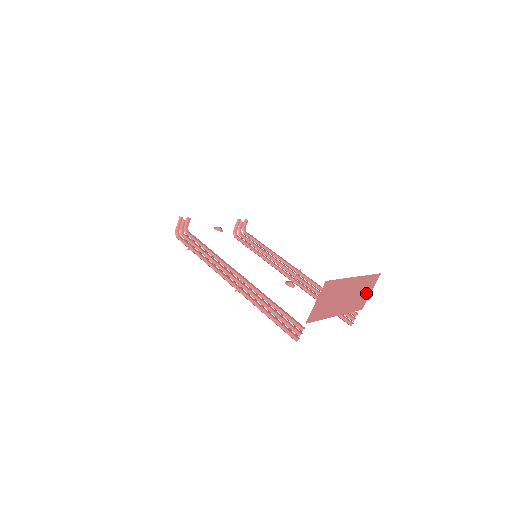
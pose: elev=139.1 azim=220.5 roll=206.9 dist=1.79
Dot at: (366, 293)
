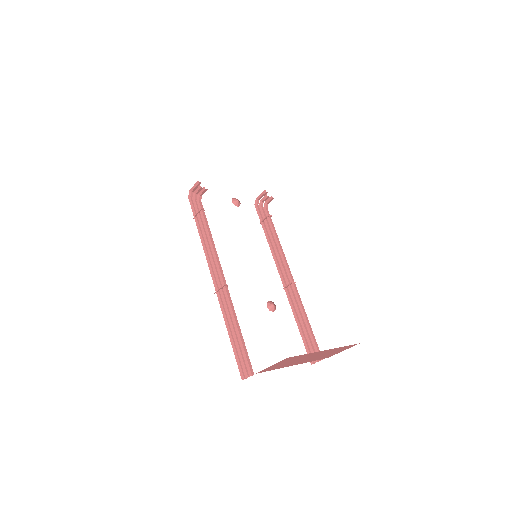
Dot at: (336, 352)
